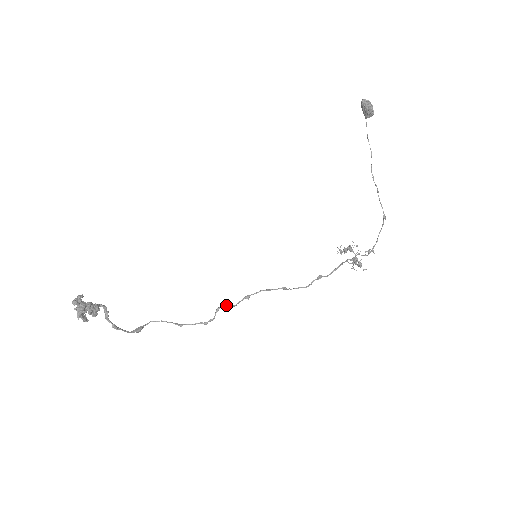
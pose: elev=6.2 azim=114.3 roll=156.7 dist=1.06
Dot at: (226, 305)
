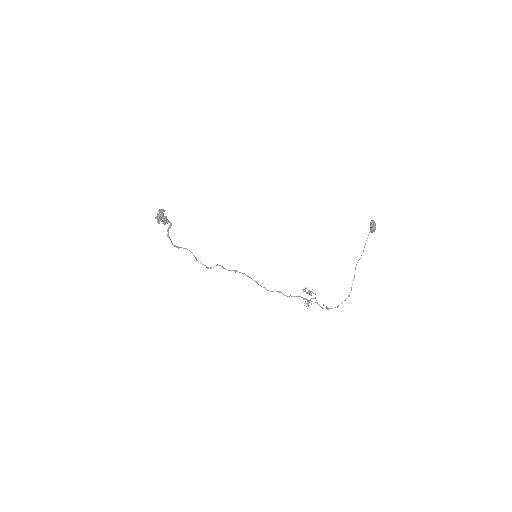
Dot at: (222, 266)
